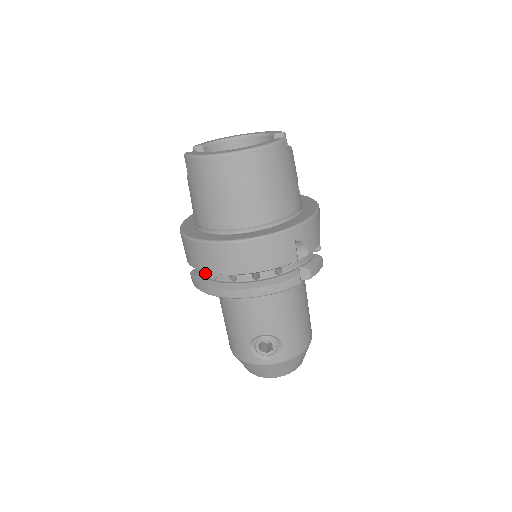
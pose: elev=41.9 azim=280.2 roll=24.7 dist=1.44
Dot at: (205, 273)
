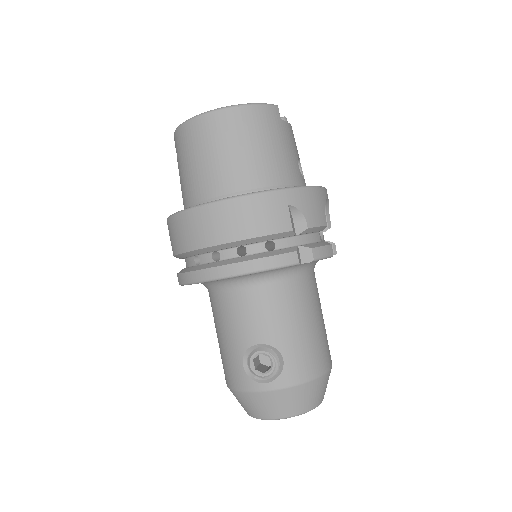
Dot at: (189, 263)
